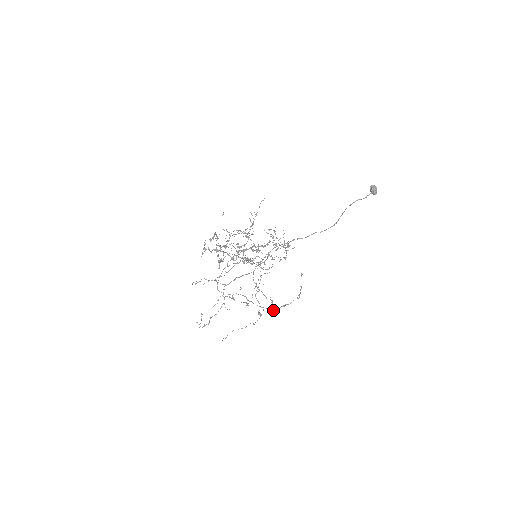
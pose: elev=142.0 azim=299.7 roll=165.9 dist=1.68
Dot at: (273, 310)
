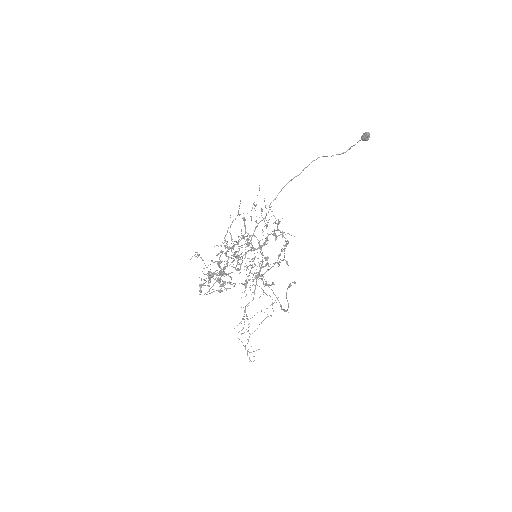
Dot at: occluded
